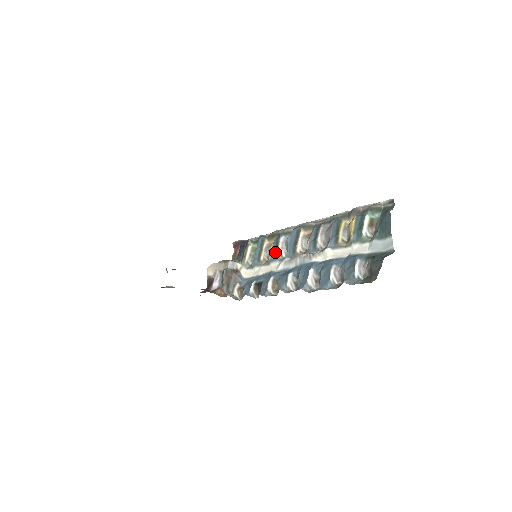
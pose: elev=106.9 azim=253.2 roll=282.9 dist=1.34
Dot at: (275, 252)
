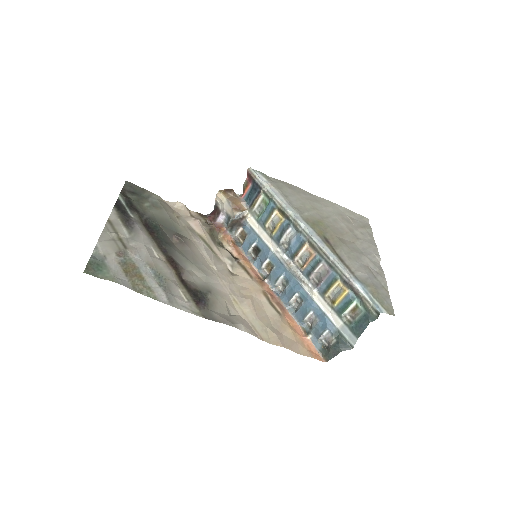
Dot at: (278, 238)
